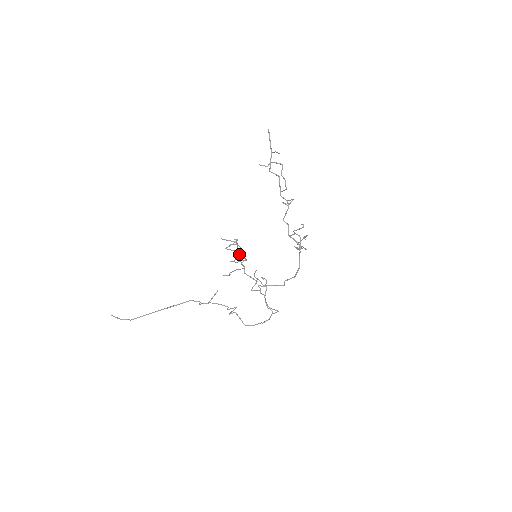
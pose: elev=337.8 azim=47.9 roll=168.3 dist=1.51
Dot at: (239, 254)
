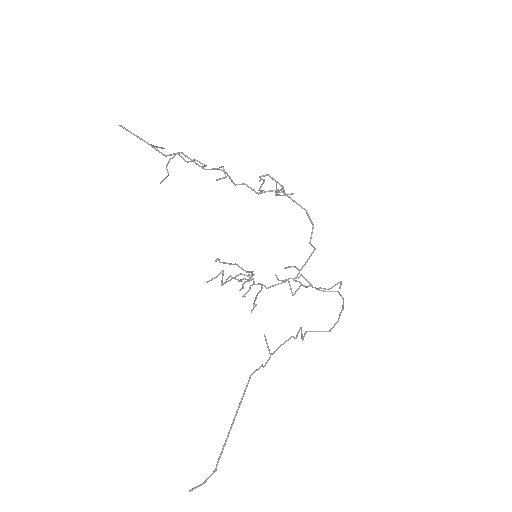
Dot at: (241, 280)
